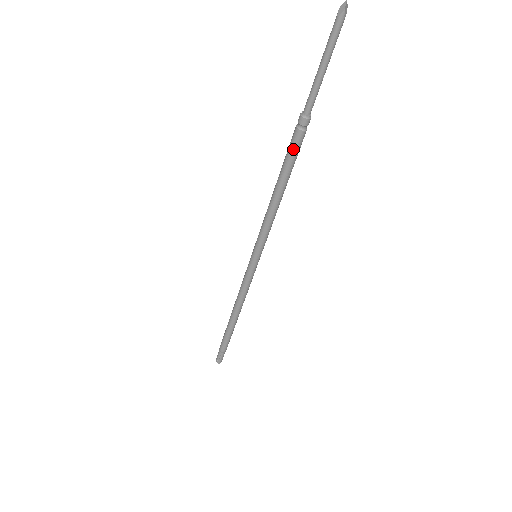
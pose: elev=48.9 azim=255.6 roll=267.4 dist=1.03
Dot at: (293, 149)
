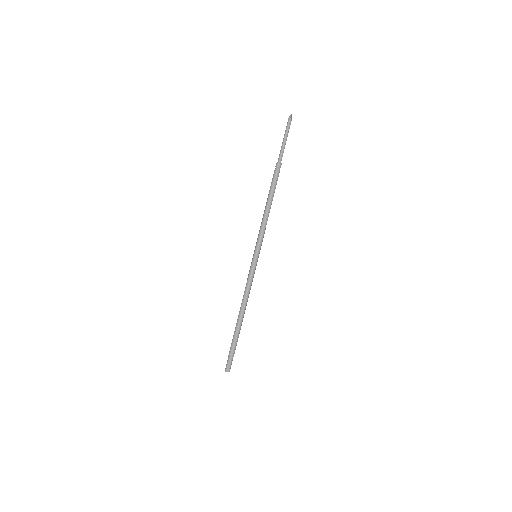
Dot at: (275, 180)
